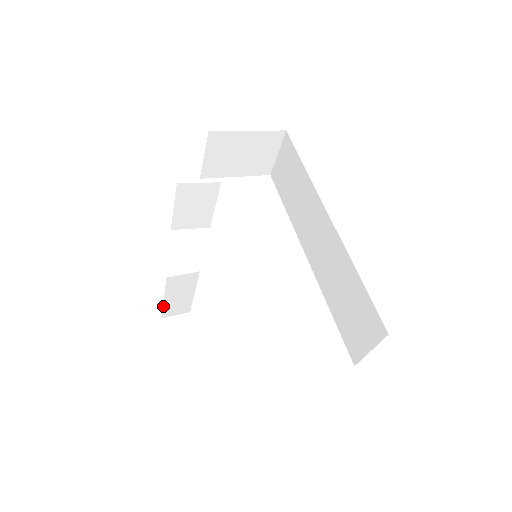
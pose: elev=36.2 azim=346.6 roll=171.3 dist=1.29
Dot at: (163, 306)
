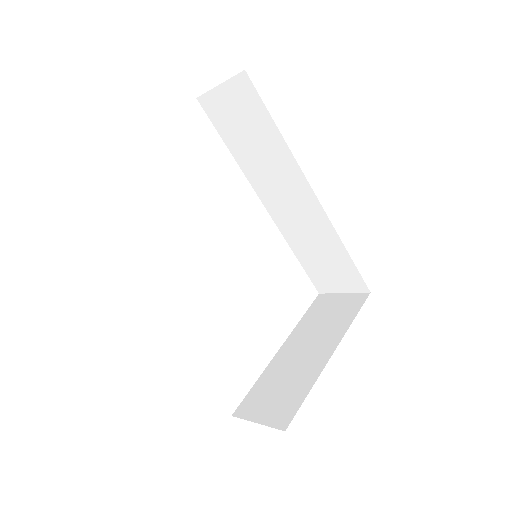
Dot at: occluded
